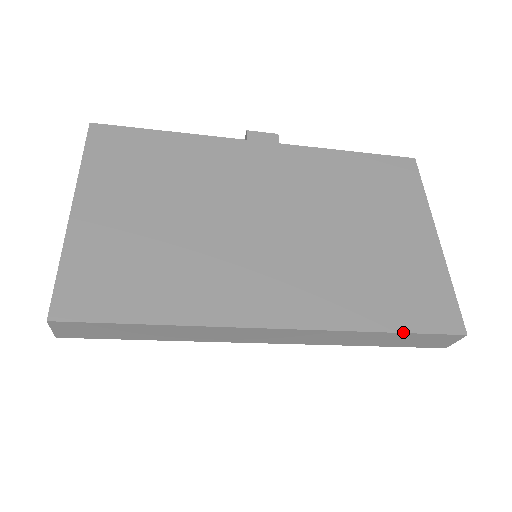
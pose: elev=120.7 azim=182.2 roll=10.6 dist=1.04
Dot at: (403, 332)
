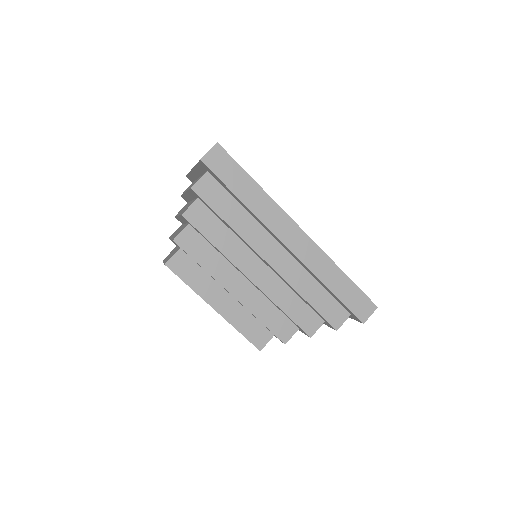
Dot at: (352, 281)
